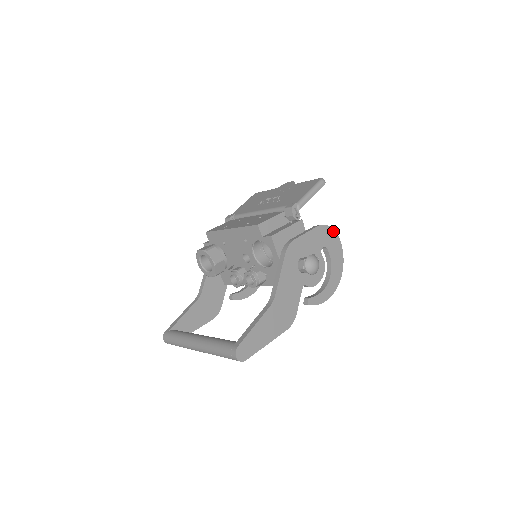
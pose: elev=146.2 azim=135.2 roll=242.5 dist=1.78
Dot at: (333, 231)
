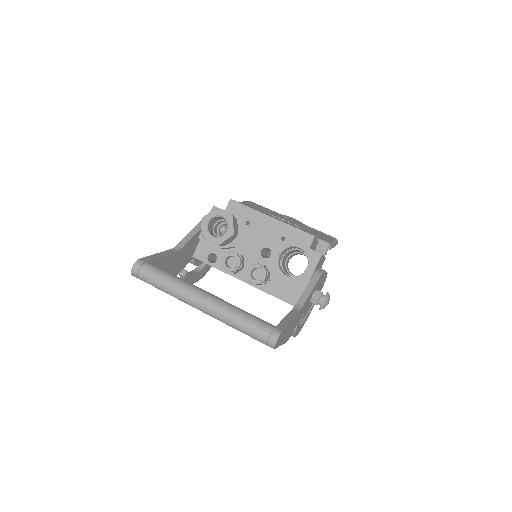
Dot at: (323, 284)
